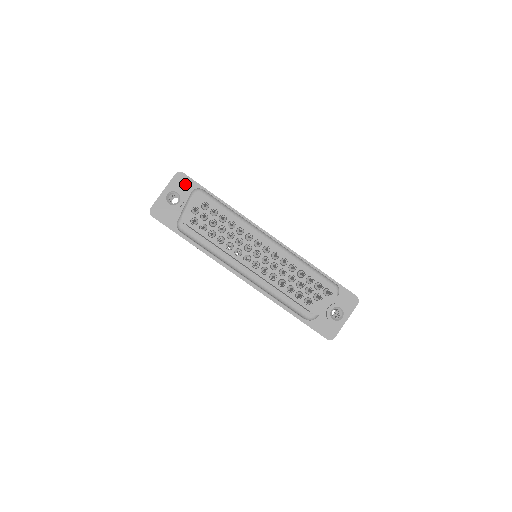
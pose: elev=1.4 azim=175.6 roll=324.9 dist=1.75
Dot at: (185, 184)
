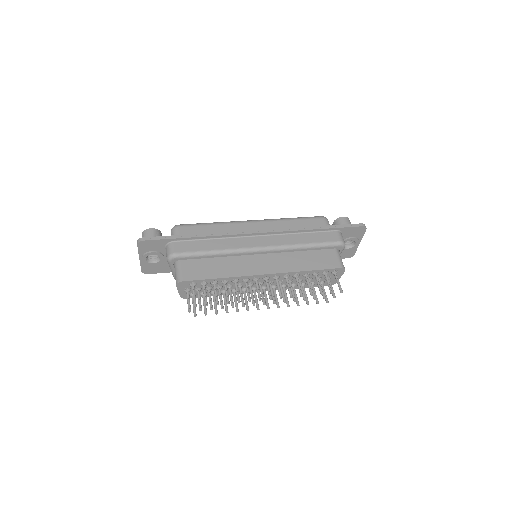
Dot at: (153, 246)
